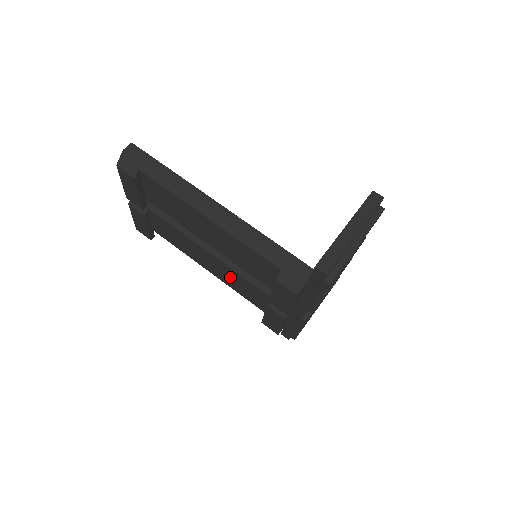
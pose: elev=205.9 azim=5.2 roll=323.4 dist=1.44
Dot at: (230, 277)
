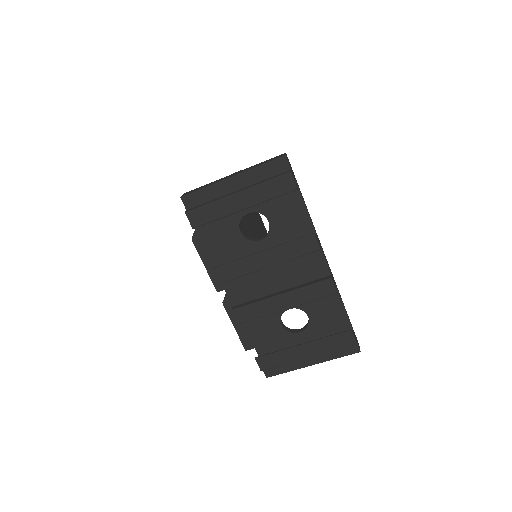
Dot at: occluded
